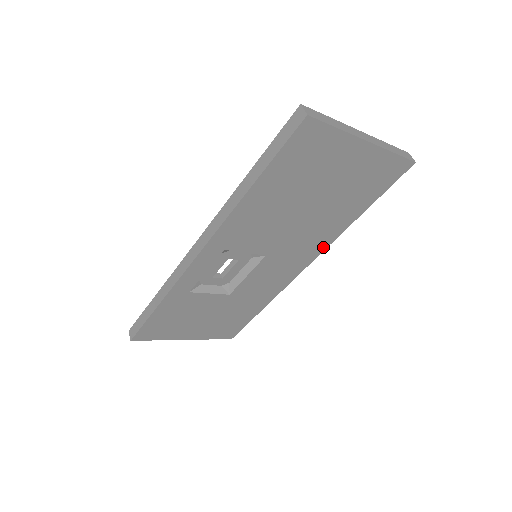
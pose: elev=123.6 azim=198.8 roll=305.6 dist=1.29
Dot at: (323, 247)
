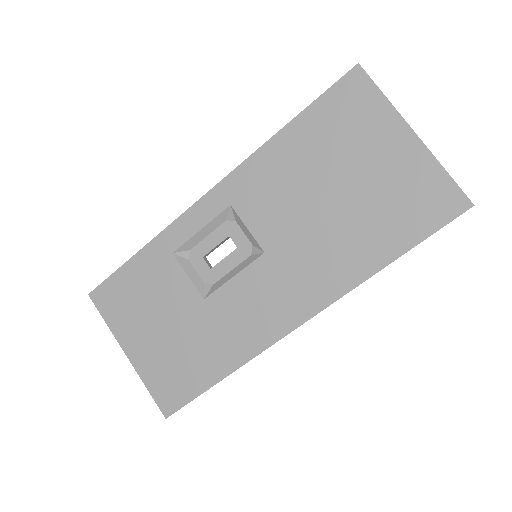
Dot at: (332, 296)
